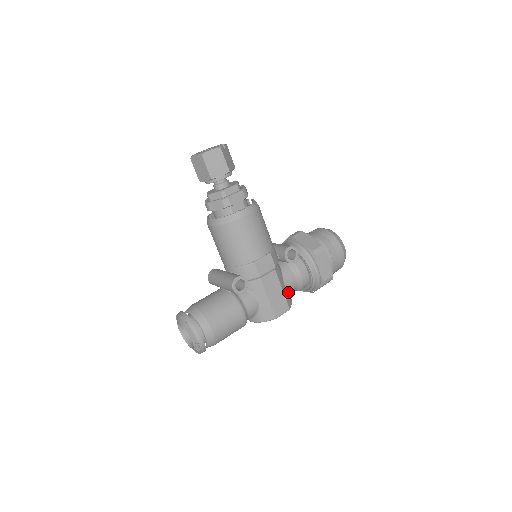
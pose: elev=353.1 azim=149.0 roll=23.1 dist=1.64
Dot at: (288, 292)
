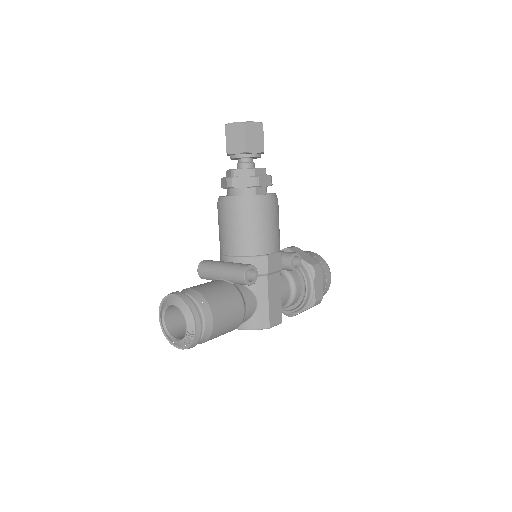
Dot at: occluded
